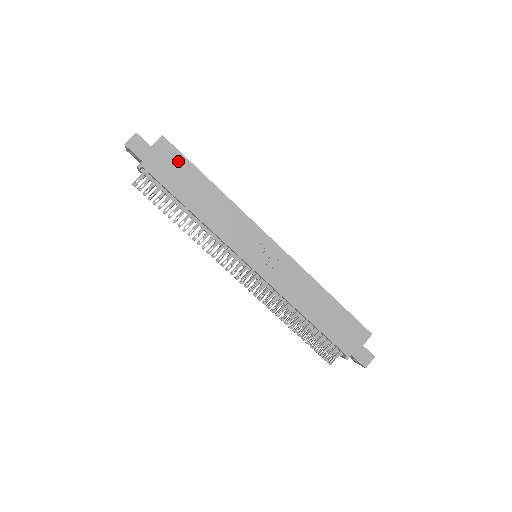
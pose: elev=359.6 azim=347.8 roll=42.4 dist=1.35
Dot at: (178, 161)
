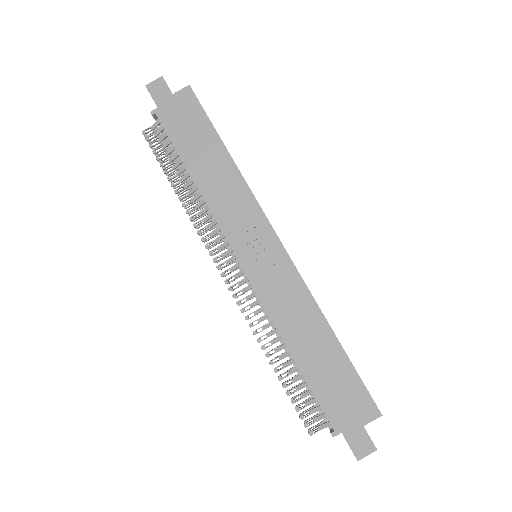
Dot at: (197, 117)
